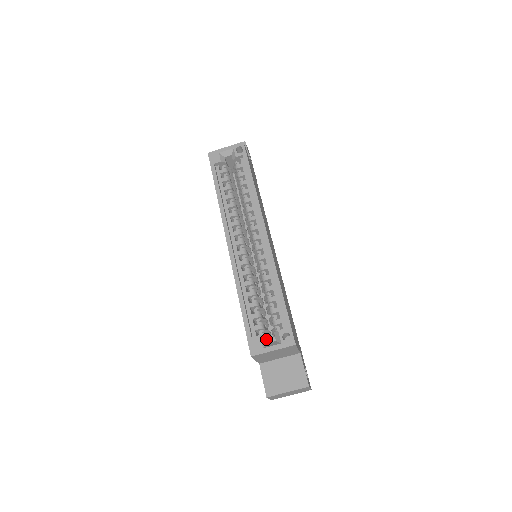
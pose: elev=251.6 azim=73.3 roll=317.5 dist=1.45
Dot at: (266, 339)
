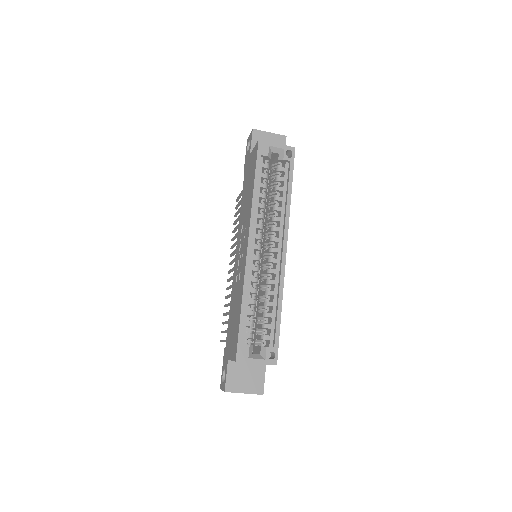
Dot at: (252, 349)
